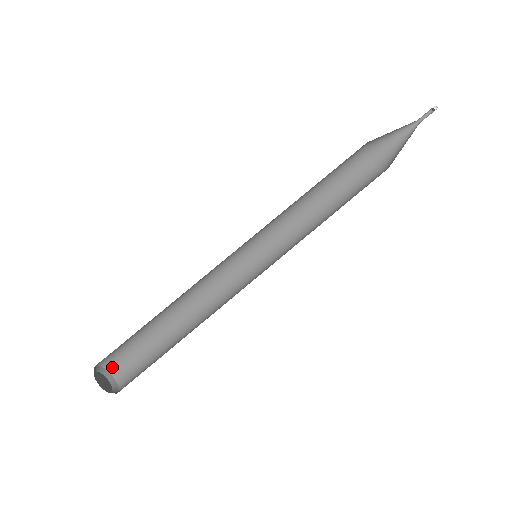
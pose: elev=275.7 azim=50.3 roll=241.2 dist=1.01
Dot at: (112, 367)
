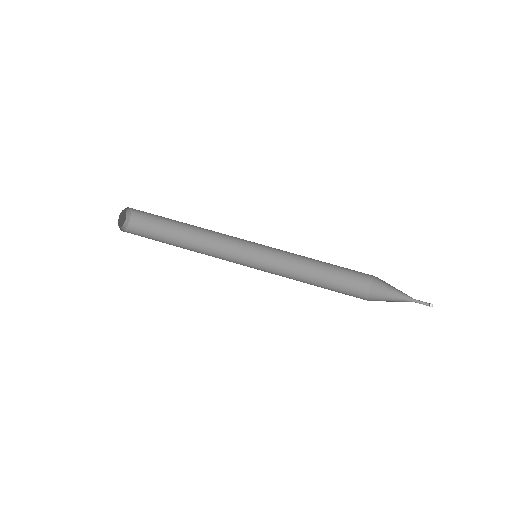
Dot at: (135, 213)
